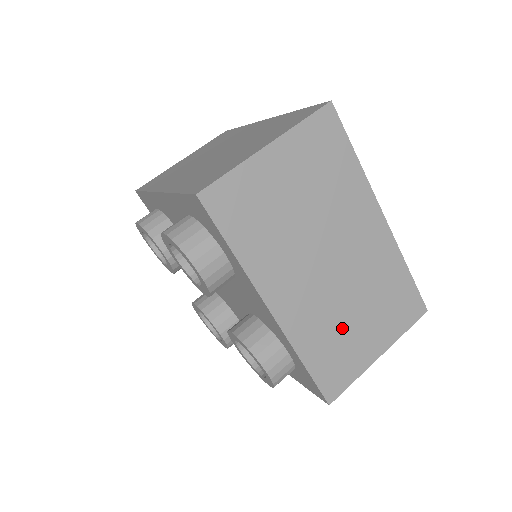
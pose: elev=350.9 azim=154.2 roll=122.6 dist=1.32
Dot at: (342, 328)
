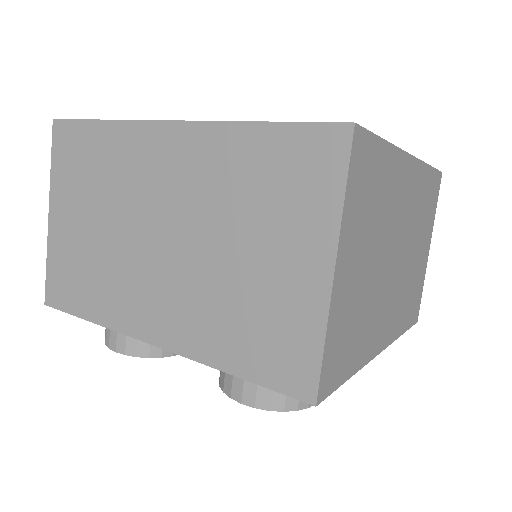
Dot at: (412, 277)
